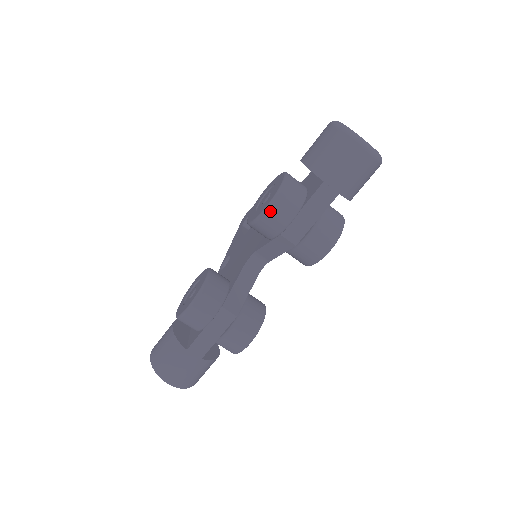
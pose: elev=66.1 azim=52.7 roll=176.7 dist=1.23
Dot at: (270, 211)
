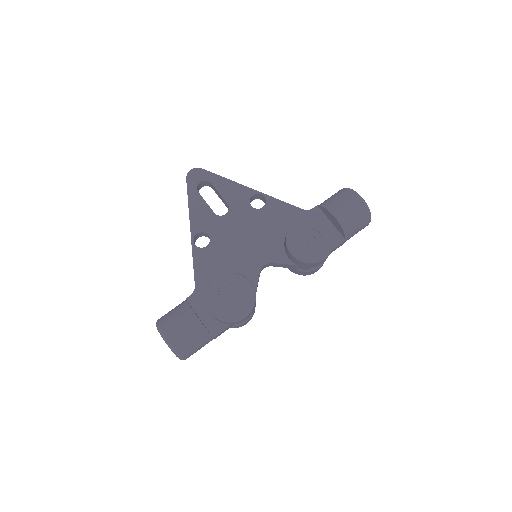
Dot at: (323, 260)
